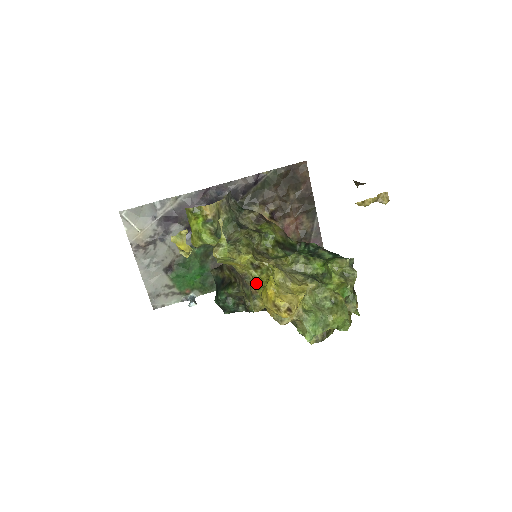
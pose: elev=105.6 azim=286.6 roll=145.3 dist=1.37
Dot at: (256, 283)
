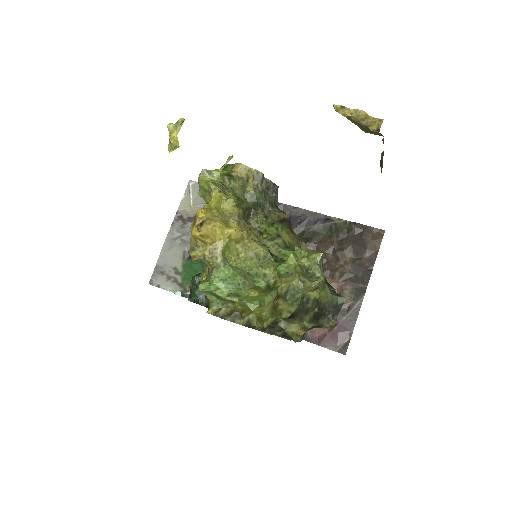
Dot at: occluded
